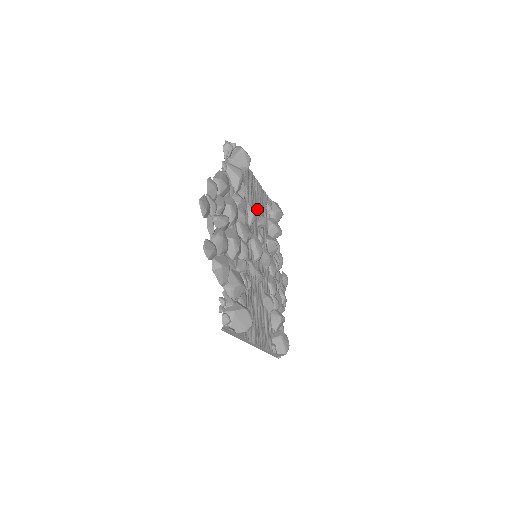
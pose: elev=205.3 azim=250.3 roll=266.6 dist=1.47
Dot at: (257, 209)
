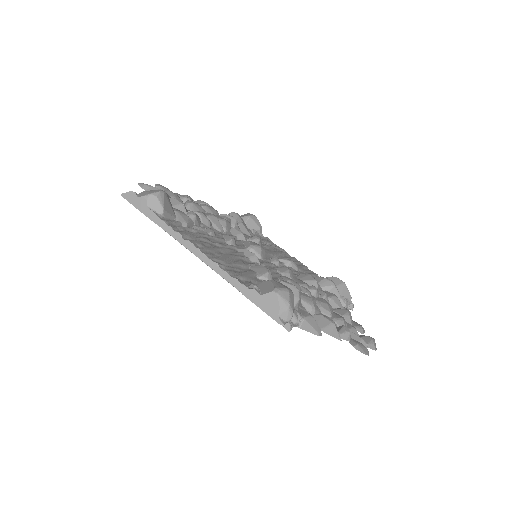
Dot at: occluded
